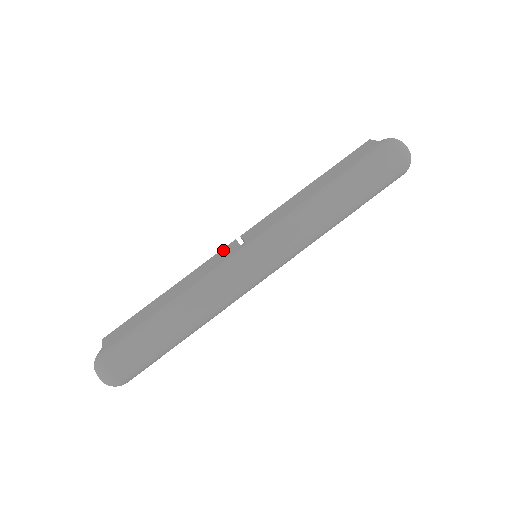
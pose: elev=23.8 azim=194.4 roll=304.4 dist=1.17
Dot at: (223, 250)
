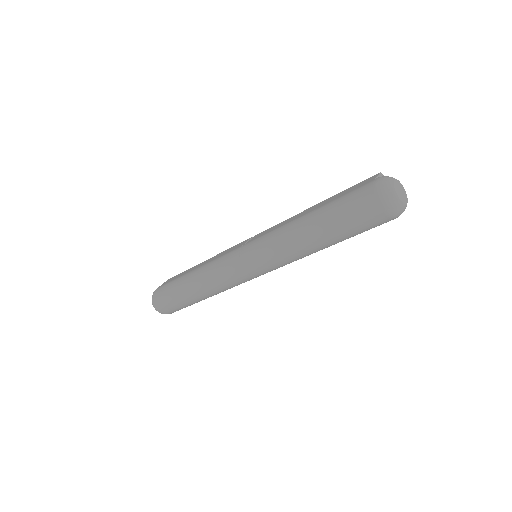
Dot at: (240, 243)
